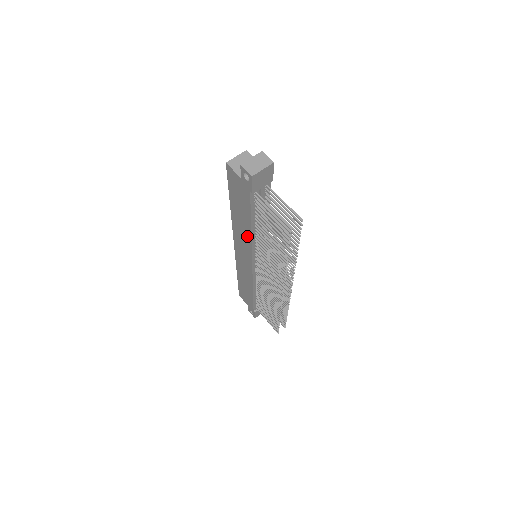
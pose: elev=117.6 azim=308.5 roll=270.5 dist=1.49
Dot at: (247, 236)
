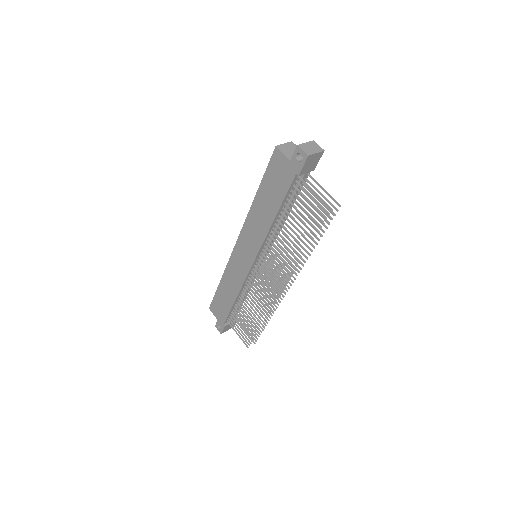
Dot at: (264, 227)
